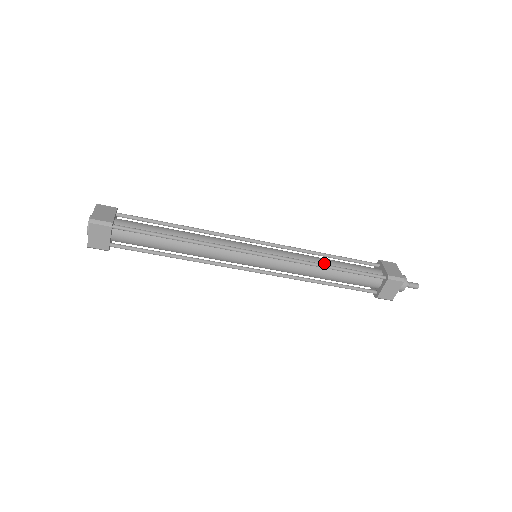
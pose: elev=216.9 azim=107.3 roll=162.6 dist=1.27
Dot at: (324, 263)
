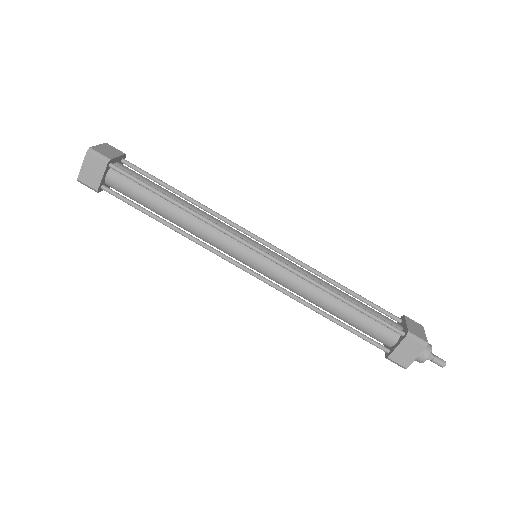
Dot at: (333, 290)
